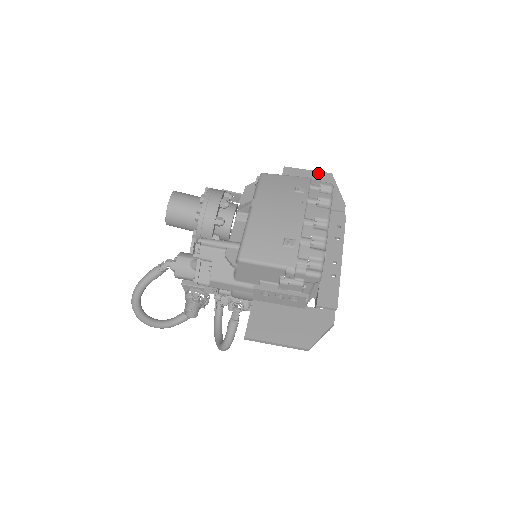
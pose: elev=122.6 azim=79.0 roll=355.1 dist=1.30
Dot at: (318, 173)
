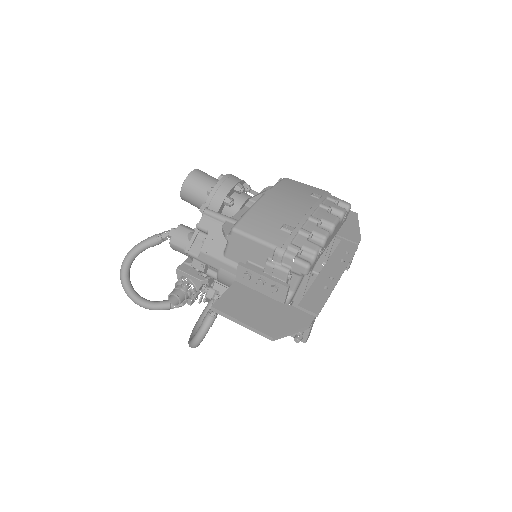
Dot at: occluded
